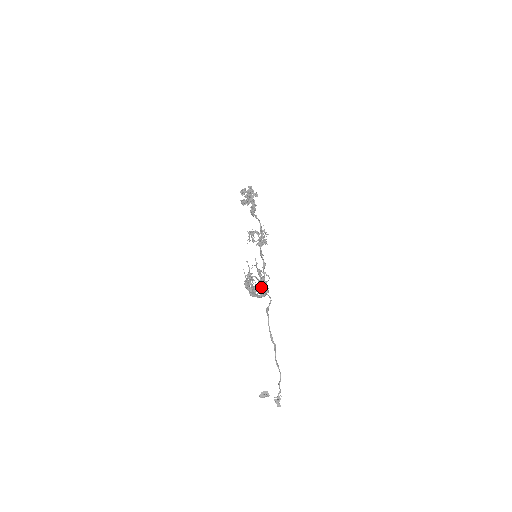
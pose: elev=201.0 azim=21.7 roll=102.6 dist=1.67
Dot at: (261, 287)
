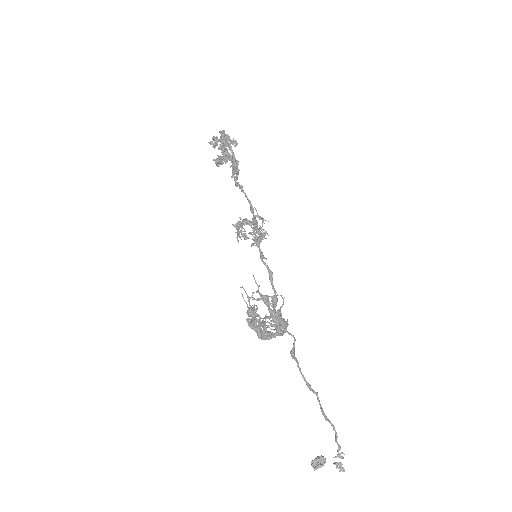
Dot at: (274, 325)
